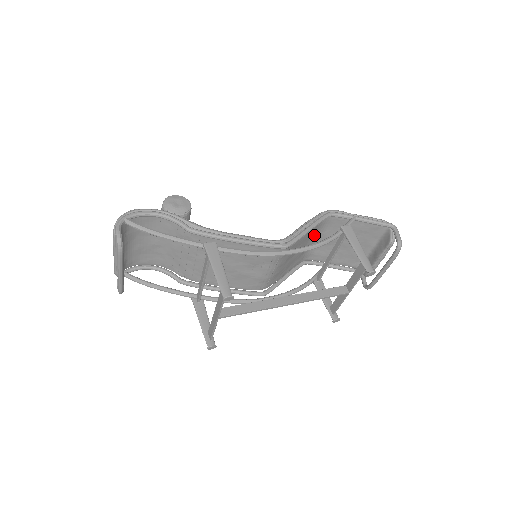
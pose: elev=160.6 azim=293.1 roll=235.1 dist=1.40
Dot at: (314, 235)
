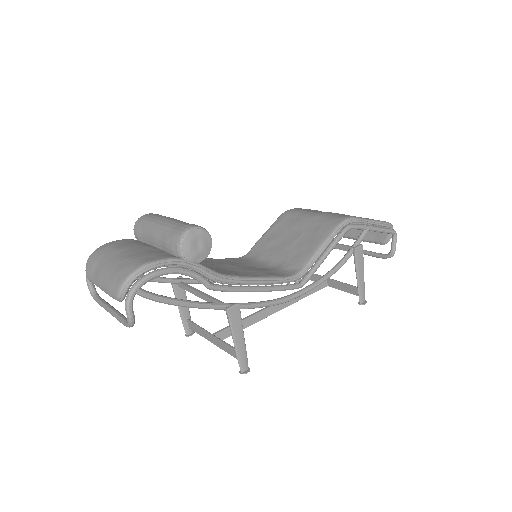
Dot at: occluded
